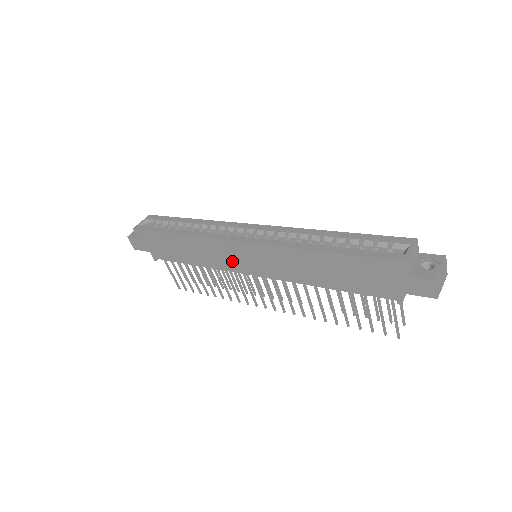
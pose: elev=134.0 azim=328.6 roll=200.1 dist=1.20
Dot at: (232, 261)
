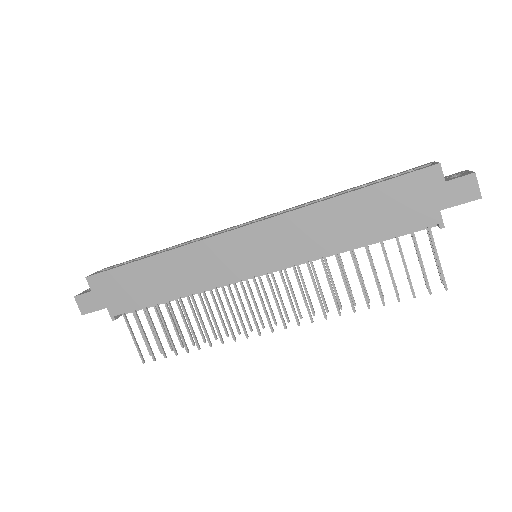
Dot at: (229, 265)
